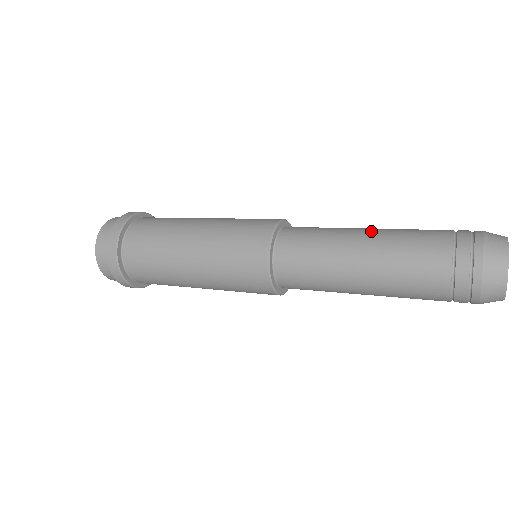
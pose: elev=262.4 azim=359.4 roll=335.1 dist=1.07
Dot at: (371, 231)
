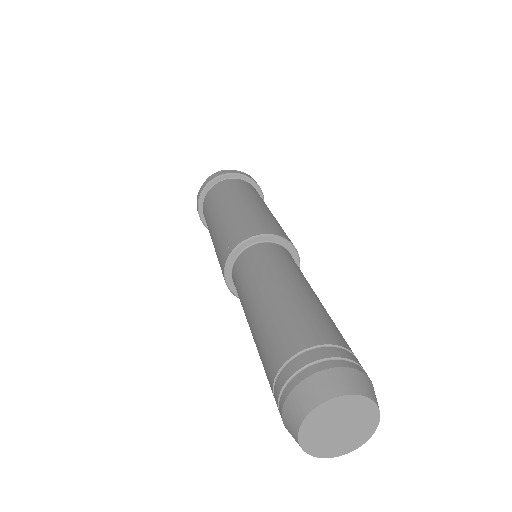
Dot at: (256, 310)
